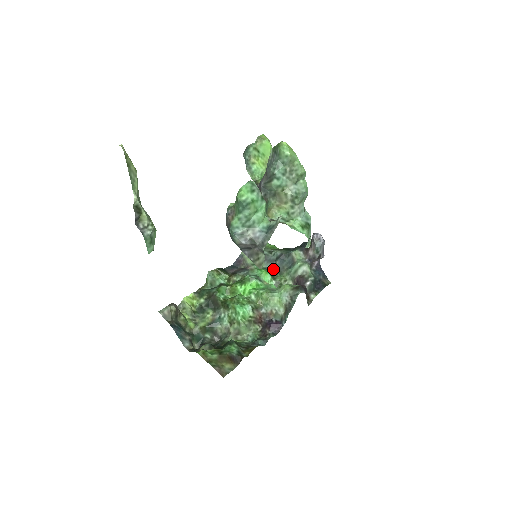
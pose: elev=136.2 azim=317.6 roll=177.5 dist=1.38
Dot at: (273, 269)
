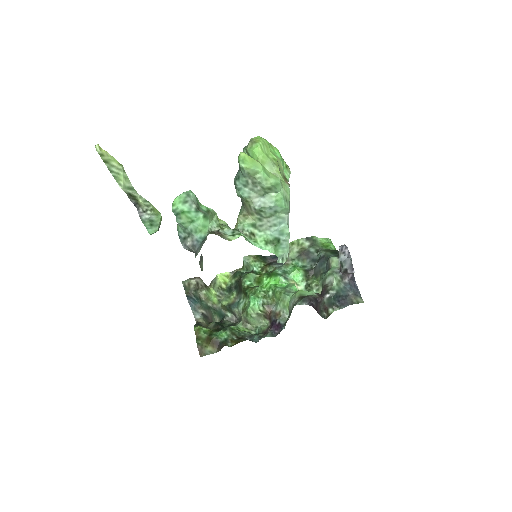
Dot at: (311, 269)
